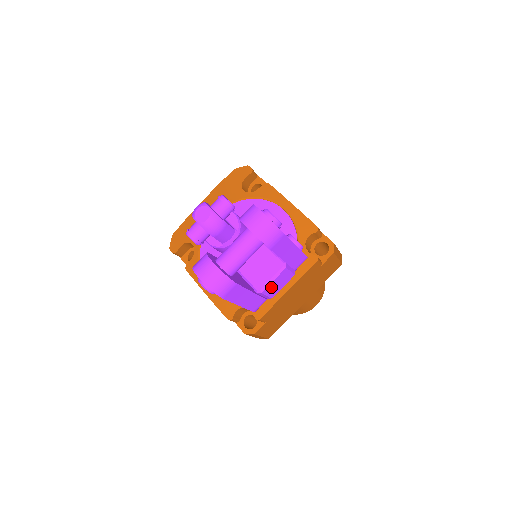
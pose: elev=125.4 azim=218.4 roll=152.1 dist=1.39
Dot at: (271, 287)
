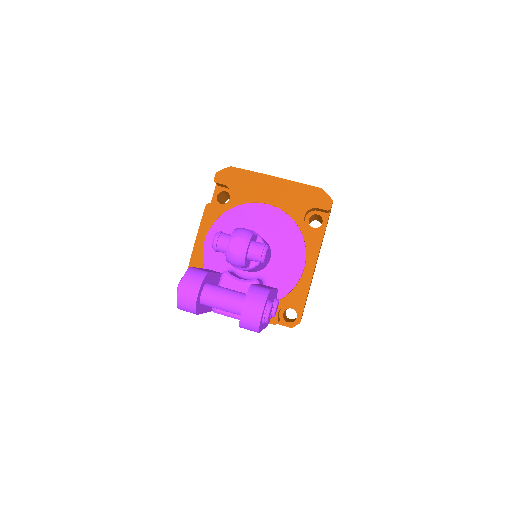
Dot at: occluded
